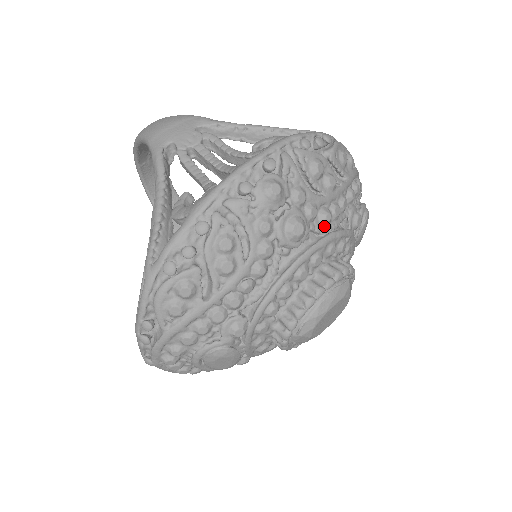
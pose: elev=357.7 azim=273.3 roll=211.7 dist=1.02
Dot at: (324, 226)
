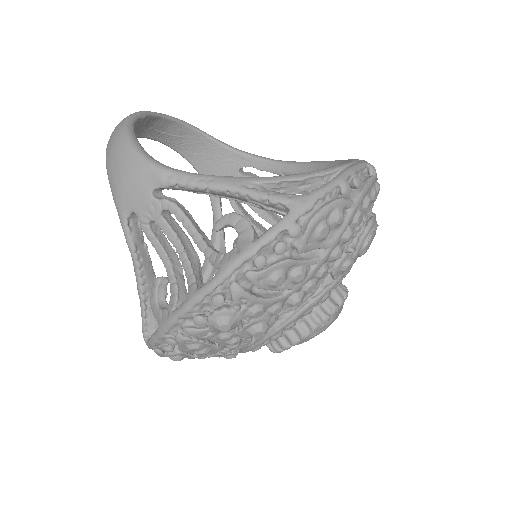
Dot at: (295, 305)
